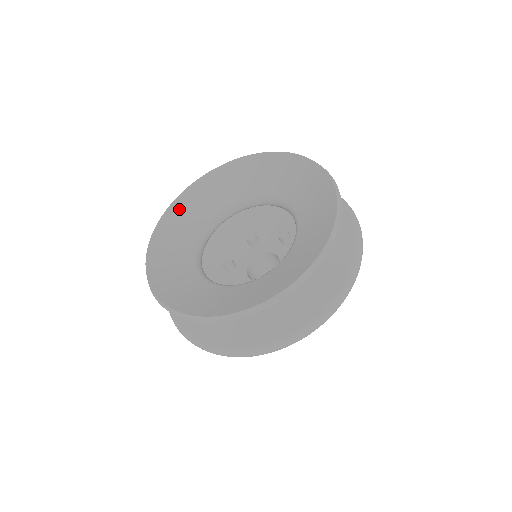
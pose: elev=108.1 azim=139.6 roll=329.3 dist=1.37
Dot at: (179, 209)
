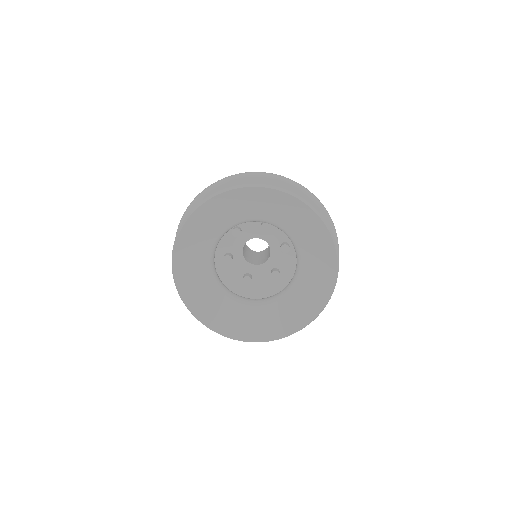
Dot at: (229, 199)
